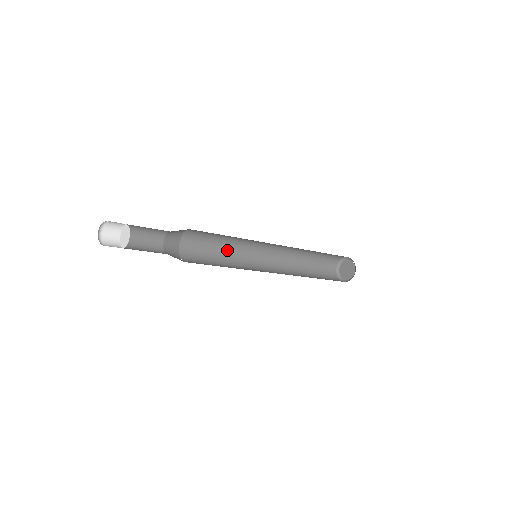
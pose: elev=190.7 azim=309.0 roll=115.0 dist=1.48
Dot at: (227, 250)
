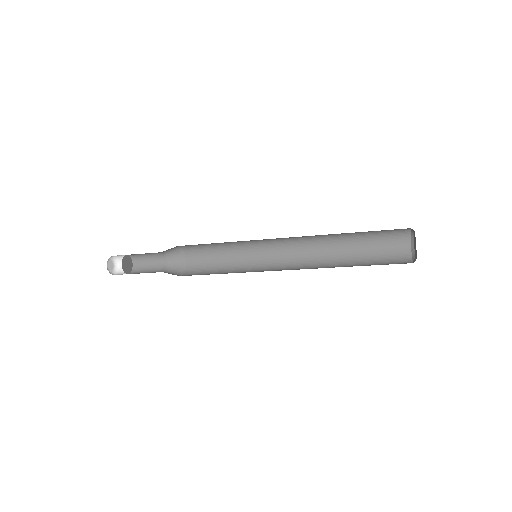
Dot at: (235, 269)
